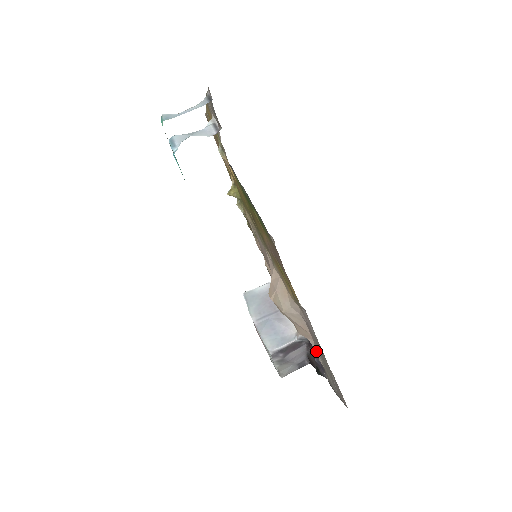
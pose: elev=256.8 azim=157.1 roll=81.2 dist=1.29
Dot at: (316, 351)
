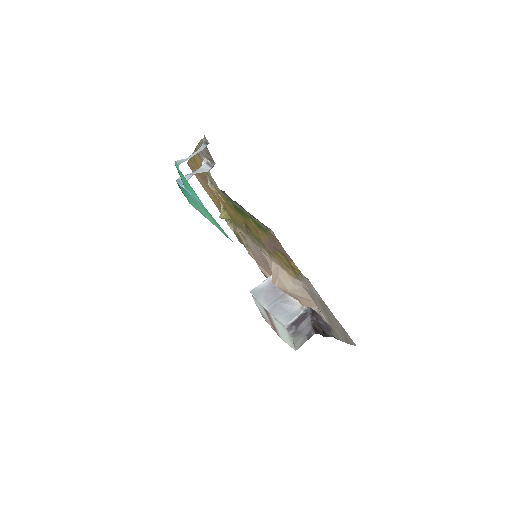
Dot at: (320, 314)
